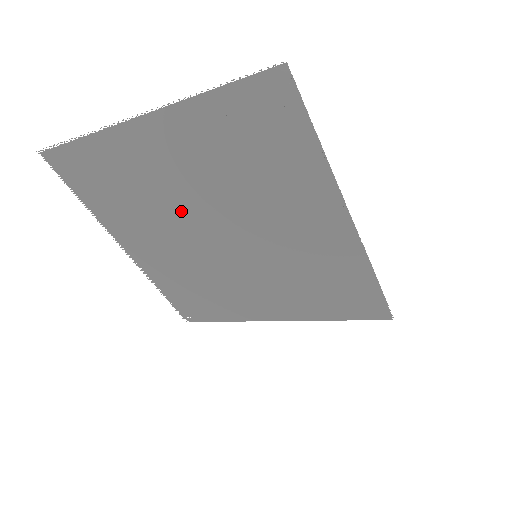
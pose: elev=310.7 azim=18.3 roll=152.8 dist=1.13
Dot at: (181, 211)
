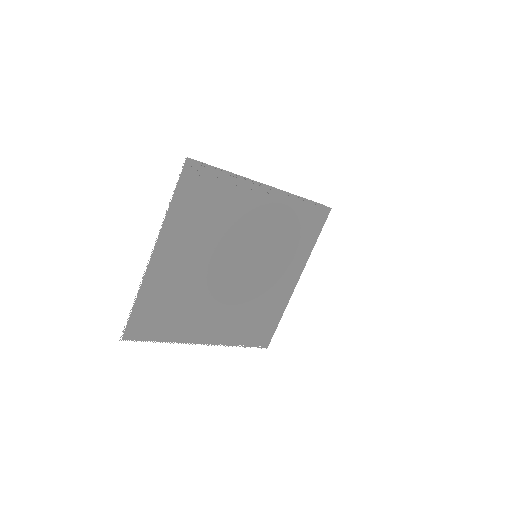
Dot at: (207, 278)
